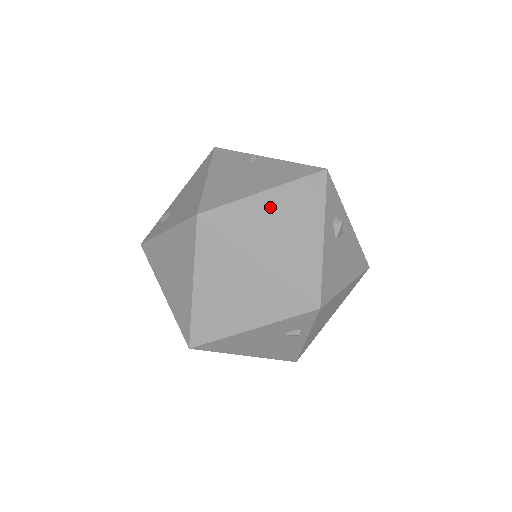
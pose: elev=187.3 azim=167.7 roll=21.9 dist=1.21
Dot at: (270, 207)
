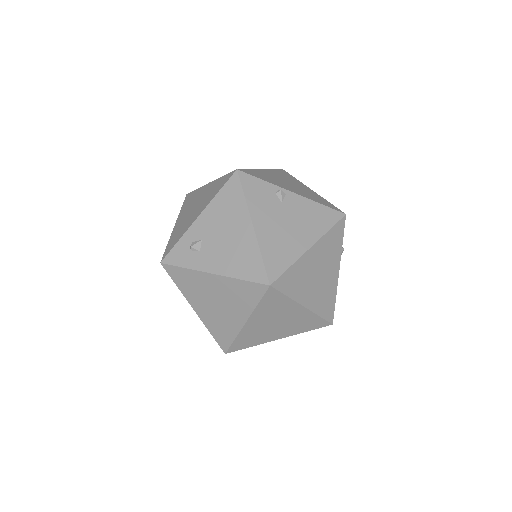
Dot at: (312, 261)
